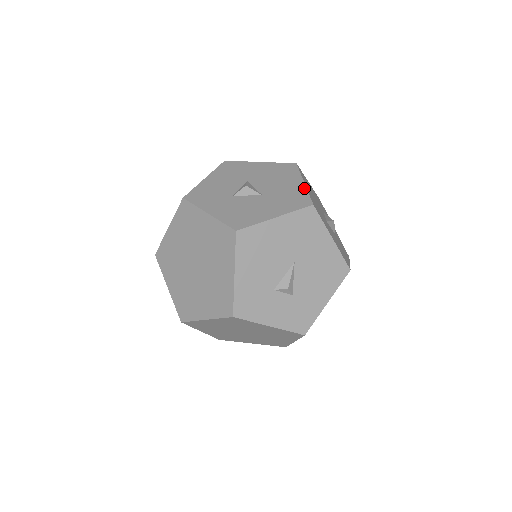
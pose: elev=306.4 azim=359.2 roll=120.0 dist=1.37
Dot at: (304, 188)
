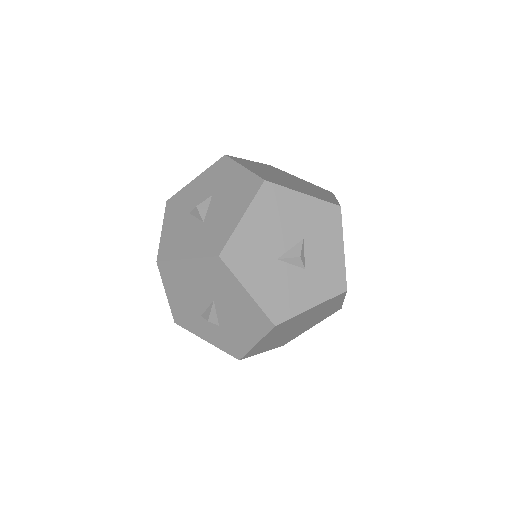
Dot at: (234, 226)
